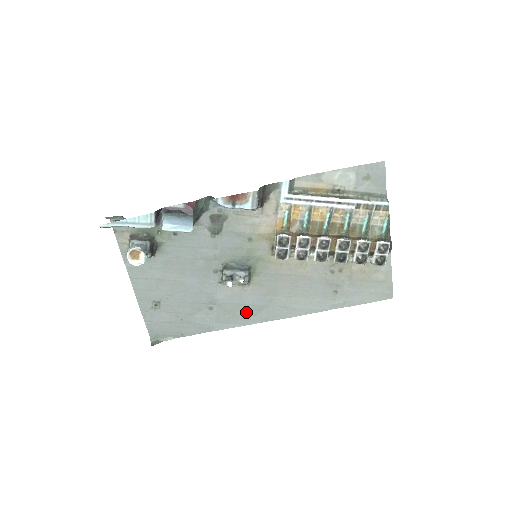
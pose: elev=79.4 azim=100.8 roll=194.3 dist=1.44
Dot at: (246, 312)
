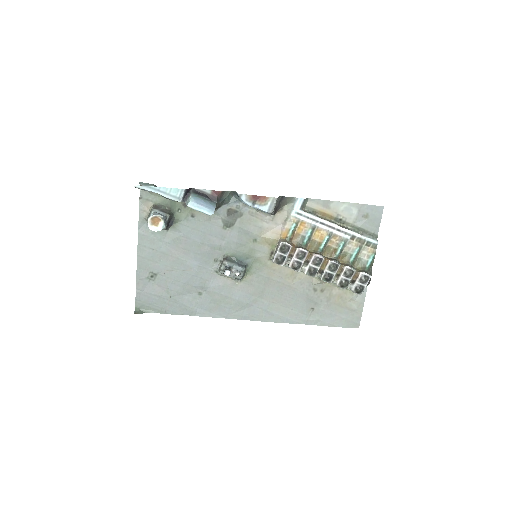
Dot at: (230, 306)
